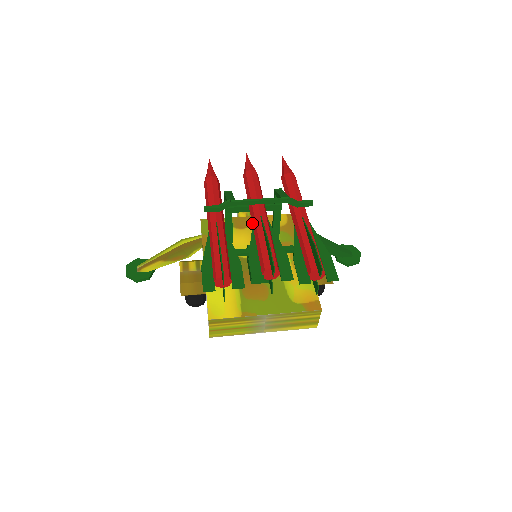
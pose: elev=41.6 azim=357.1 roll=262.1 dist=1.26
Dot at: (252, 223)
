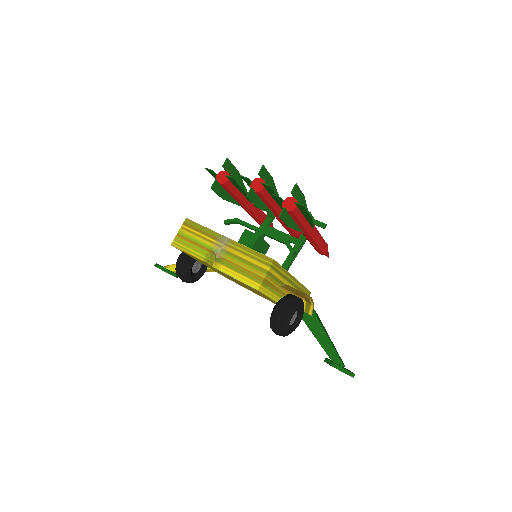
Dot at: occluded
